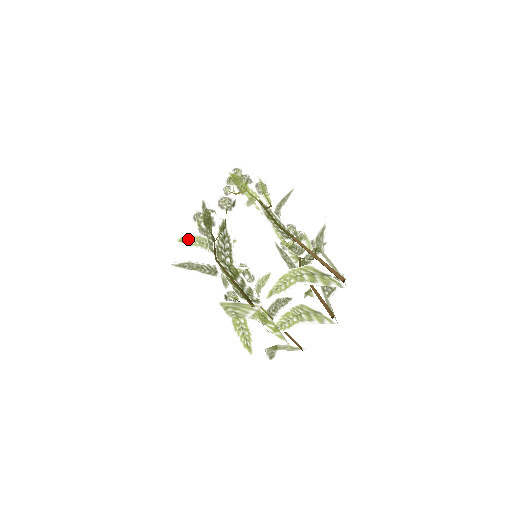
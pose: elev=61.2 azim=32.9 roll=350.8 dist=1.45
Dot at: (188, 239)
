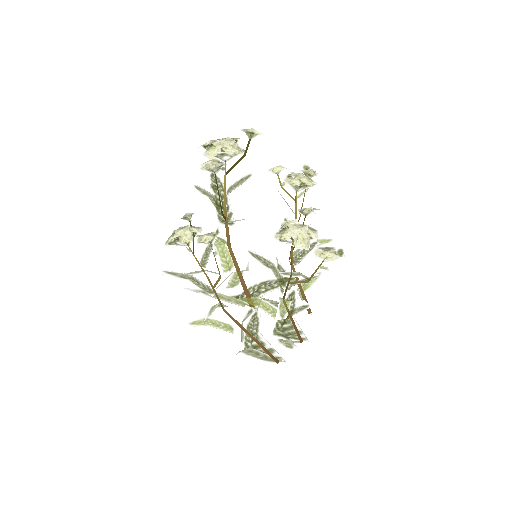
Dot at: (215, 183)
